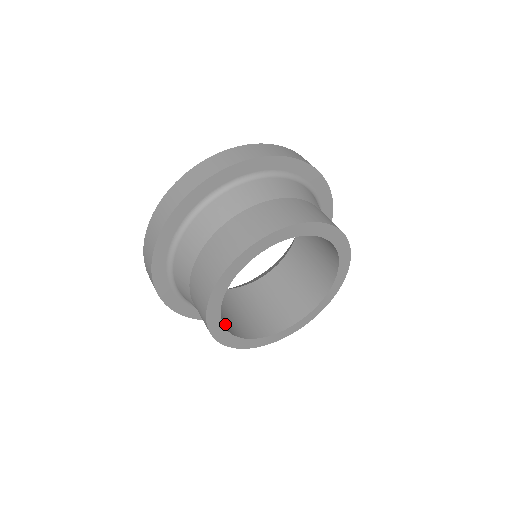
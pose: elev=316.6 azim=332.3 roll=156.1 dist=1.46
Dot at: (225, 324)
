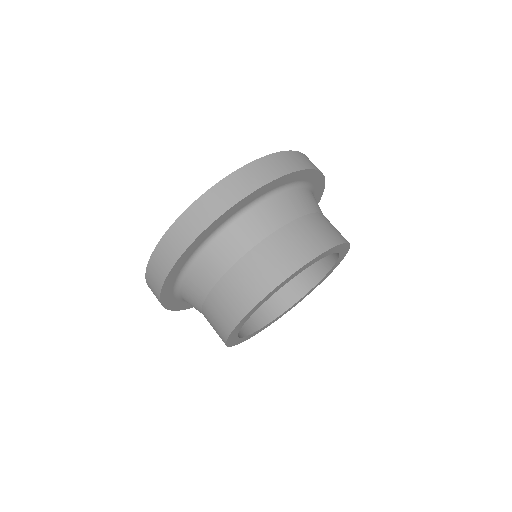
Dot at: (275, 306)
